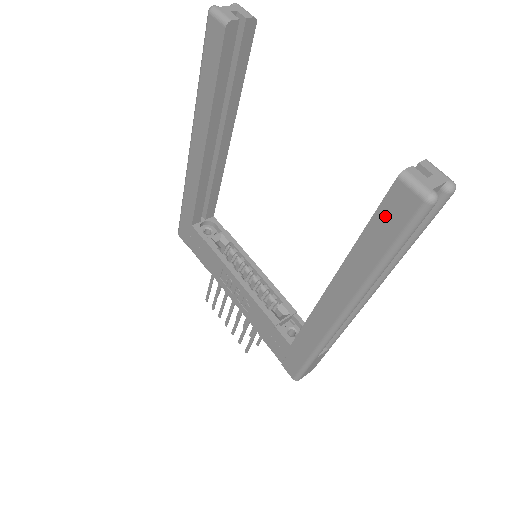
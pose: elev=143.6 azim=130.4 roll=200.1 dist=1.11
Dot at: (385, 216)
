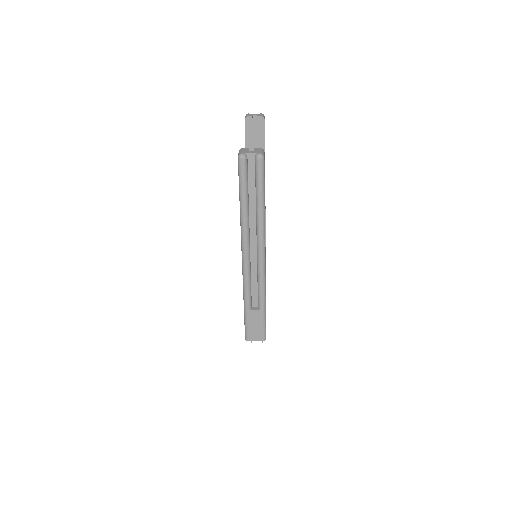
Dot at: occluded
